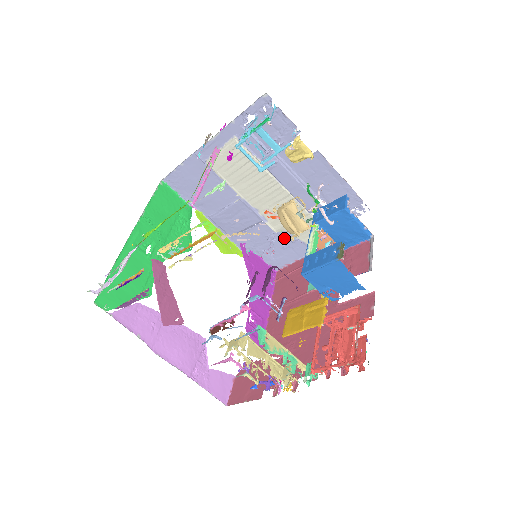
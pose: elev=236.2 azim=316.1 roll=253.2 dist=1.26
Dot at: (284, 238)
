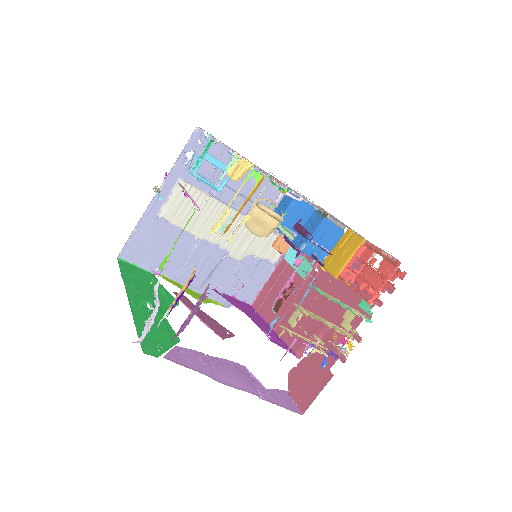
Dot at: (248, 265)
